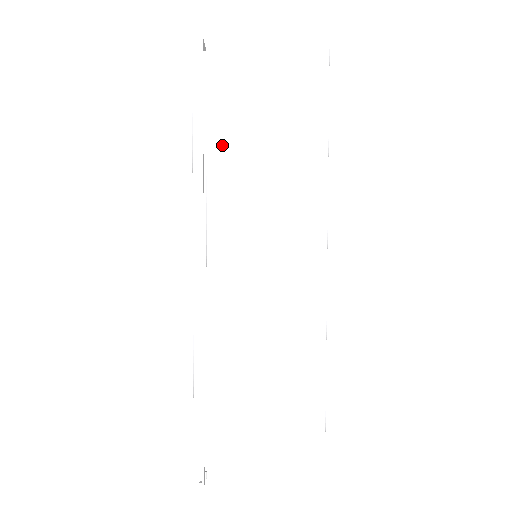
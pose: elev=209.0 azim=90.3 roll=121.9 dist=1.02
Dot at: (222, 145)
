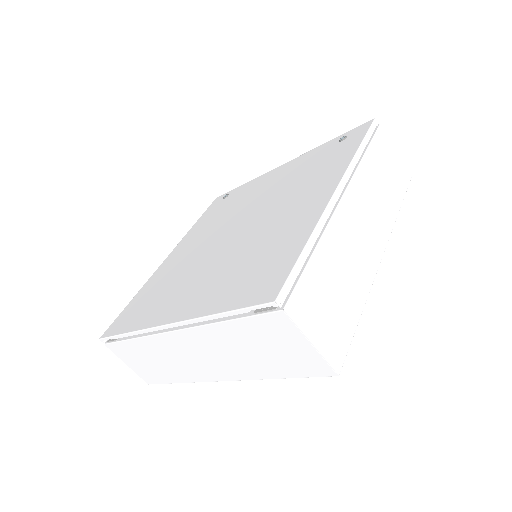
Dot at: (369, 161)
